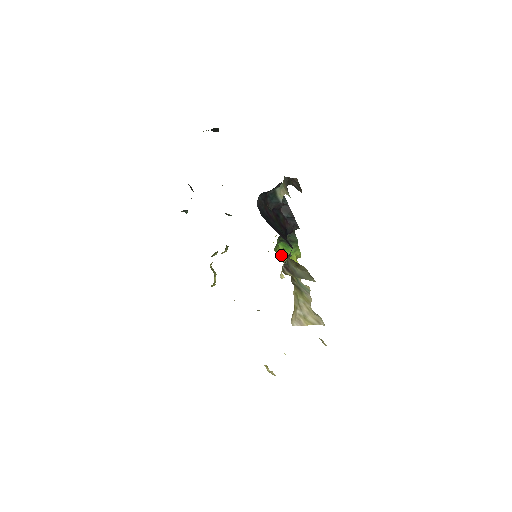
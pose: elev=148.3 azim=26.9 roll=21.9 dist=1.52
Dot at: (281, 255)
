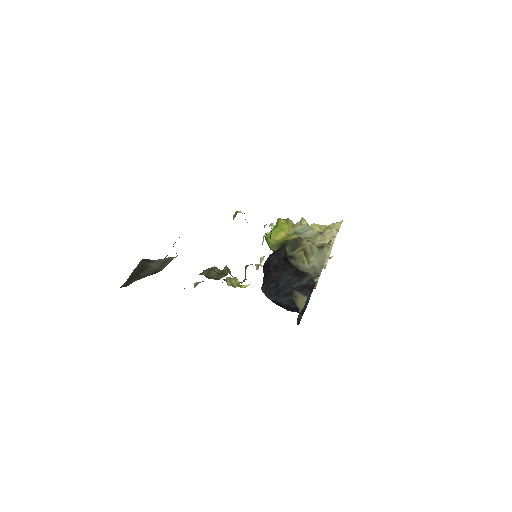
Dot at: (272, 237)
